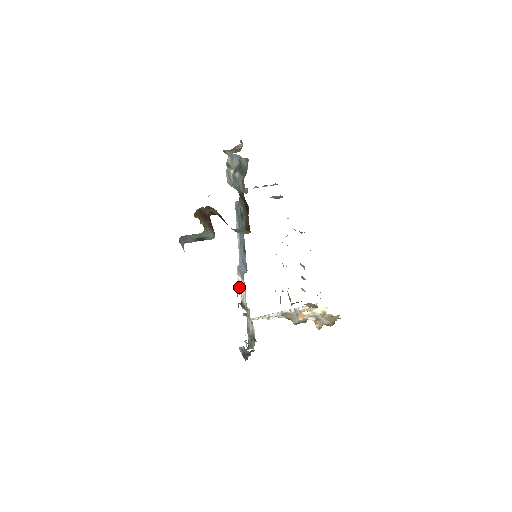
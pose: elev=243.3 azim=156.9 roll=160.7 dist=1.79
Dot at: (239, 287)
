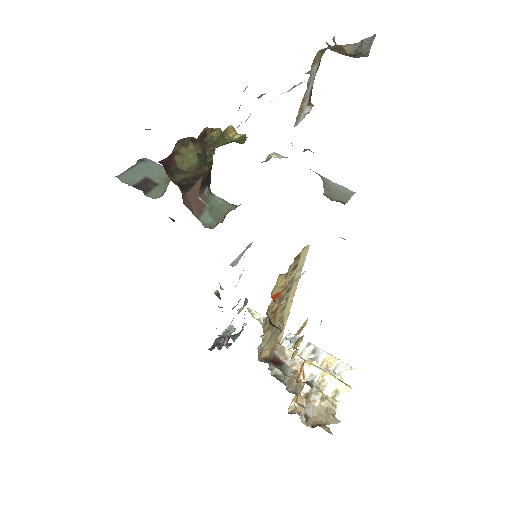
Dot at: occluded
